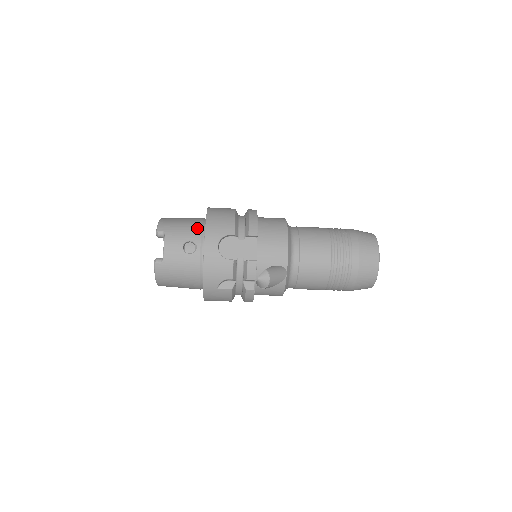
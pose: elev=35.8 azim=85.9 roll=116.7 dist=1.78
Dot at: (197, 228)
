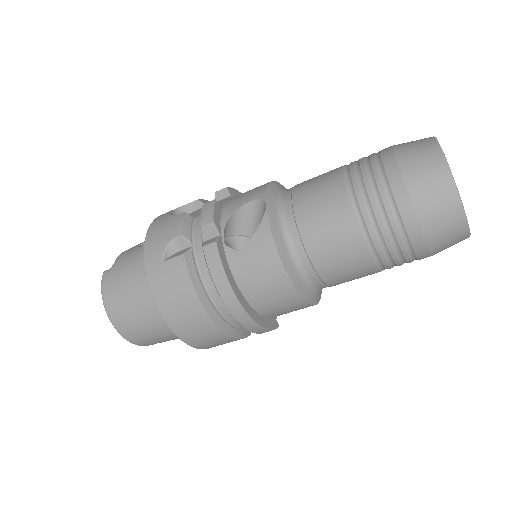
Dot at: occluded
